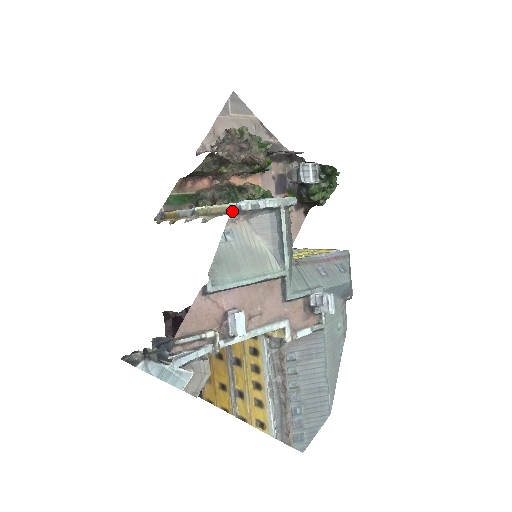
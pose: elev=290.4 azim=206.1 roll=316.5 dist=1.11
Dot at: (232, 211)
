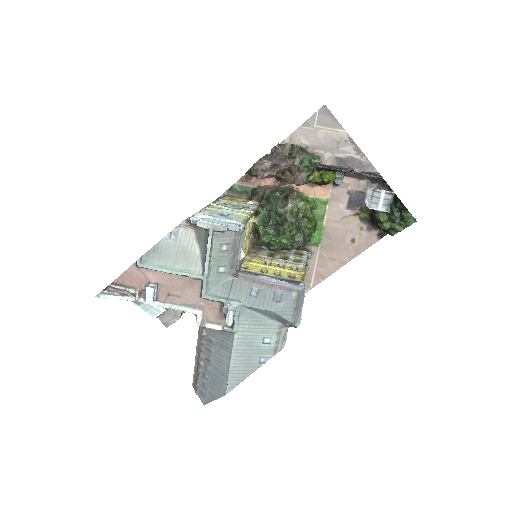
Dot at: (188, 219)
